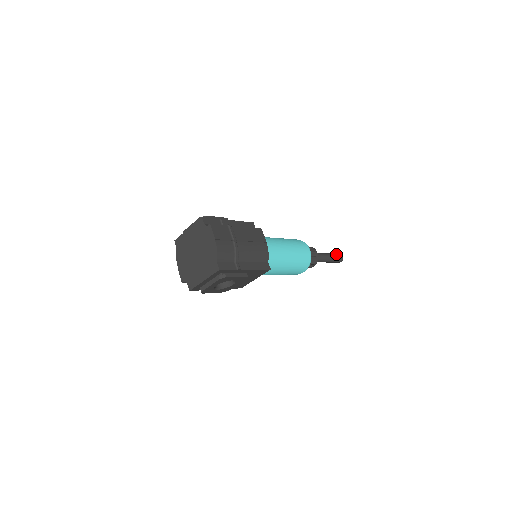
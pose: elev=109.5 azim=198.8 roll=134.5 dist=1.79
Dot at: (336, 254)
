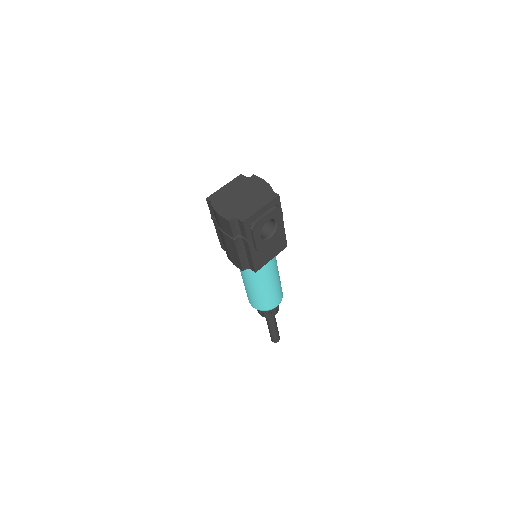
Dot at: occluded
